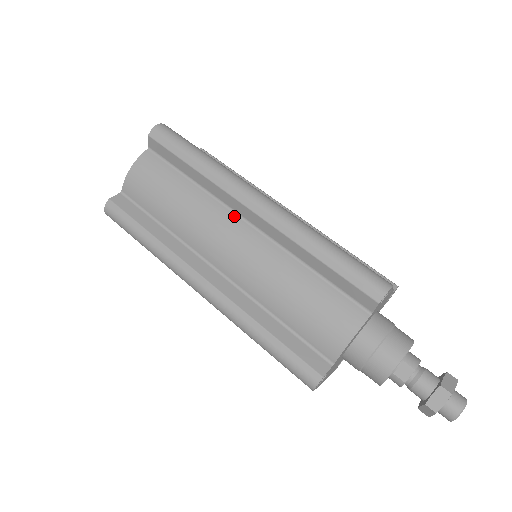
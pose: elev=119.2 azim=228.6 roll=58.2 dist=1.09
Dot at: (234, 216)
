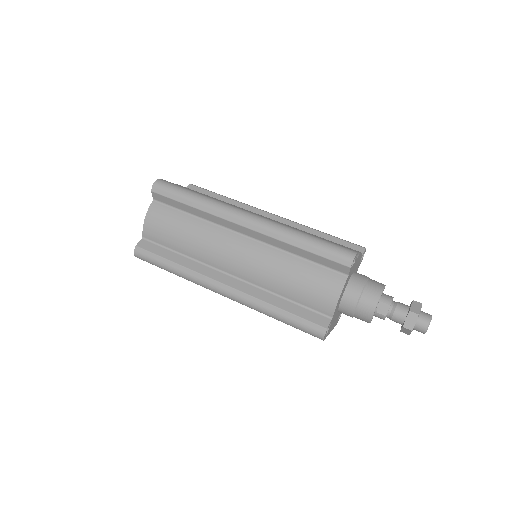
Dot at: (232, 233)
